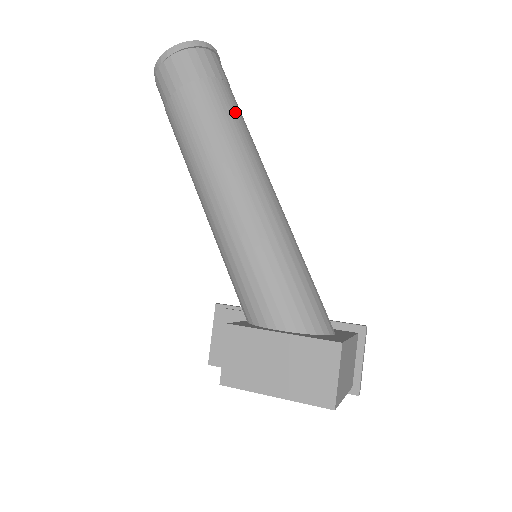
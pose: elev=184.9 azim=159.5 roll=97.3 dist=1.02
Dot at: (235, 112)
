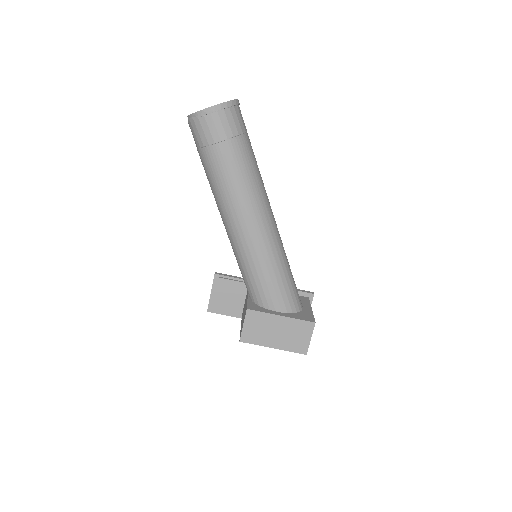
Dot at: (254, 161)
